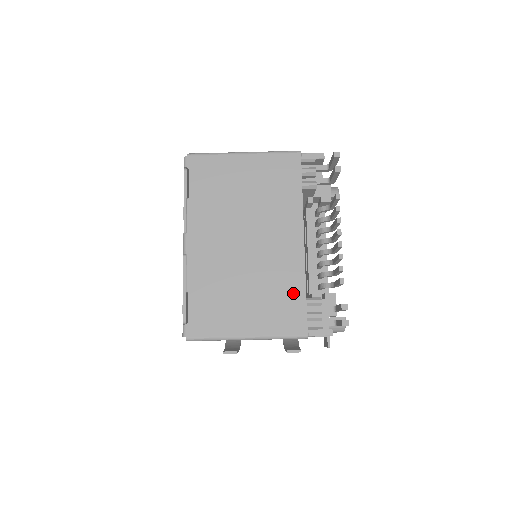
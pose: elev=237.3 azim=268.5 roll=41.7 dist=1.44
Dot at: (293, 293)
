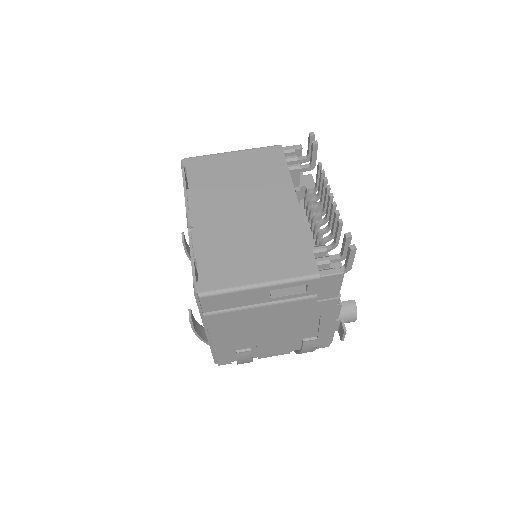
Dot at: (297, 242)
